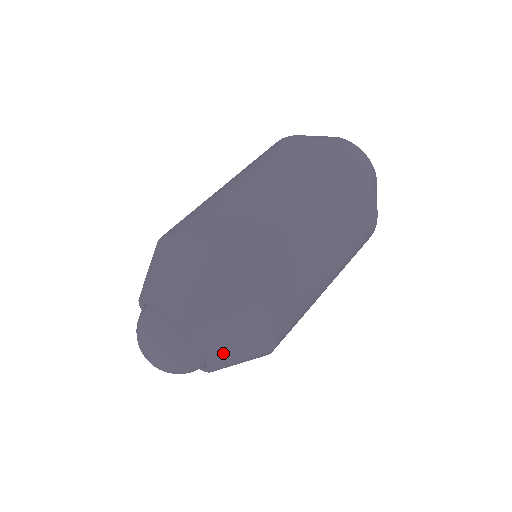
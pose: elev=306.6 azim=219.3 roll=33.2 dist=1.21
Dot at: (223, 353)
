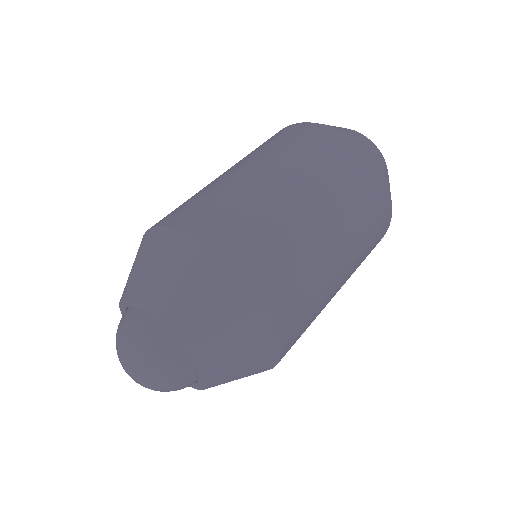
Dot at: (216, 358)
